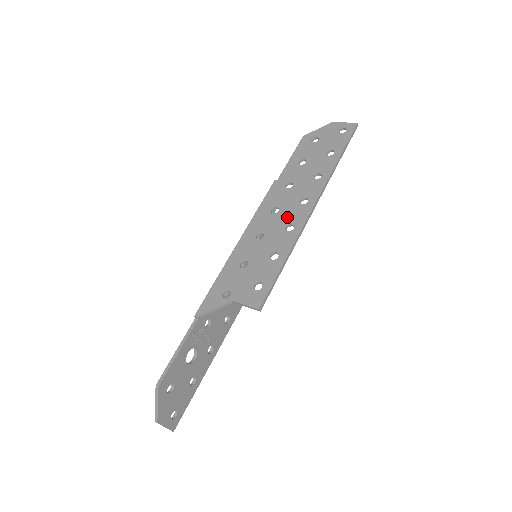
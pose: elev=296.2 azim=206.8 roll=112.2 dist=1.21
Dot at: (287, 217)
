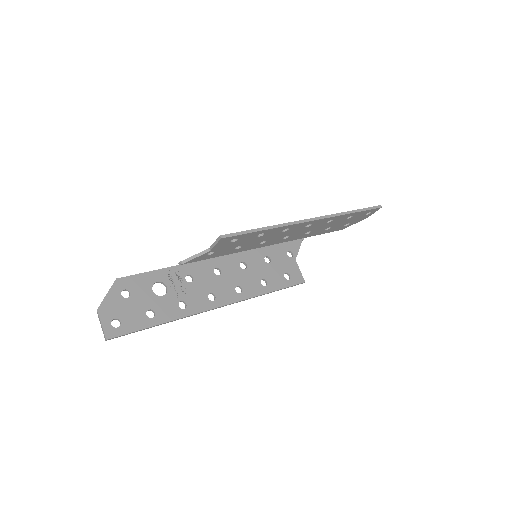
Dot at: occluded
